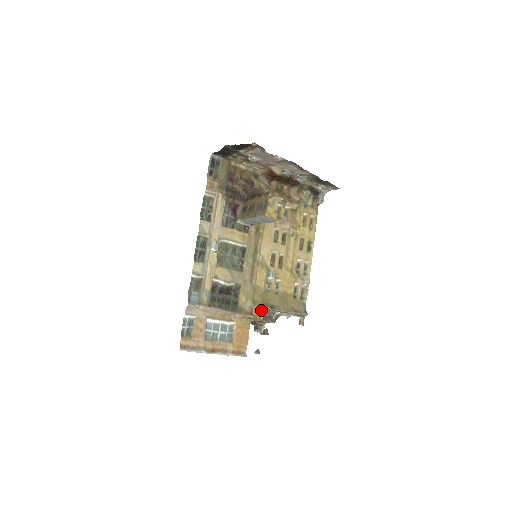
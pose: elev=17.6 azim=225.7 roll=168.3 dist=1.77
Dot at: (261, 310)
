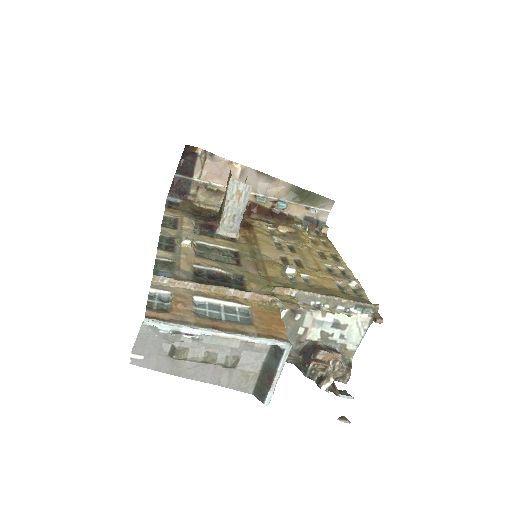
Dot at: (290, 297)
